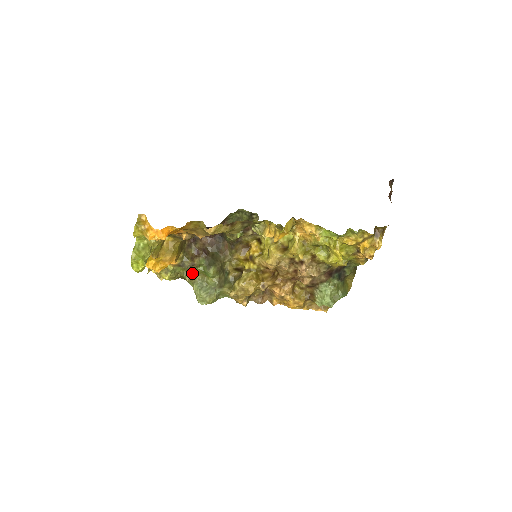
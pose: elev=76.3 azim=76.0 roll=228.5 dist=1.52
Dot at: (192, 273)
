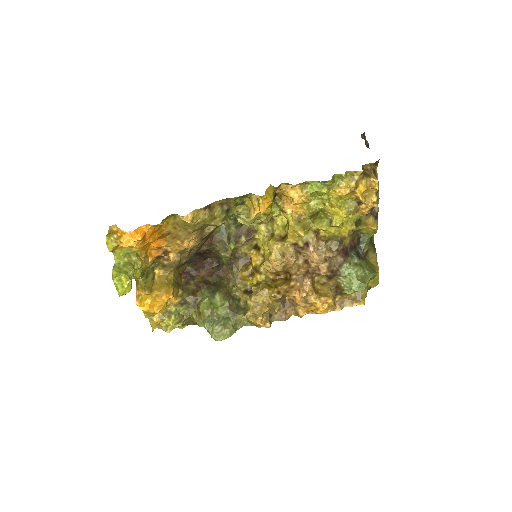
Dot at: (198, 310)
